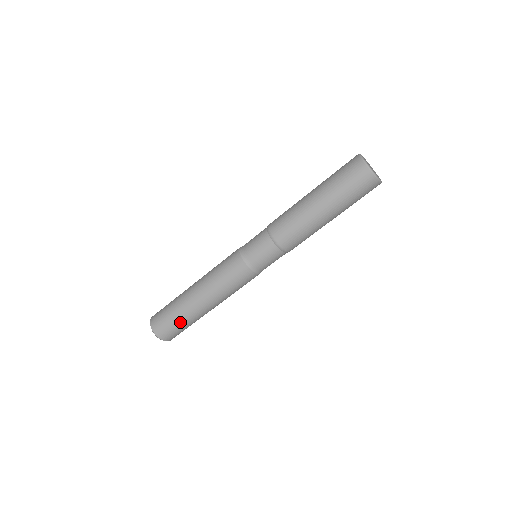
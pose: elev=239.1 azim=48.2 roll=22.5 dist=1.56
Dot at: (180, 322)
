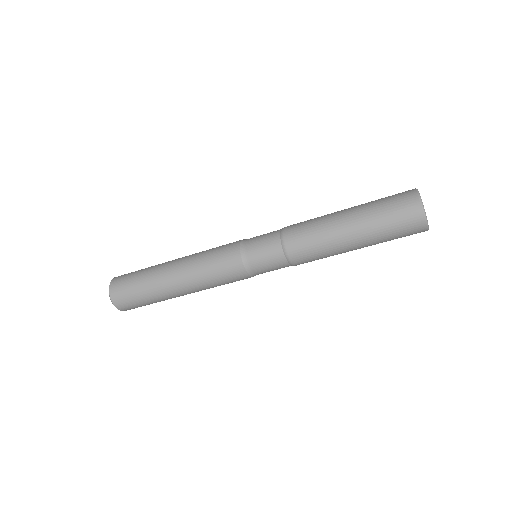
Dot at: (148, 301)
